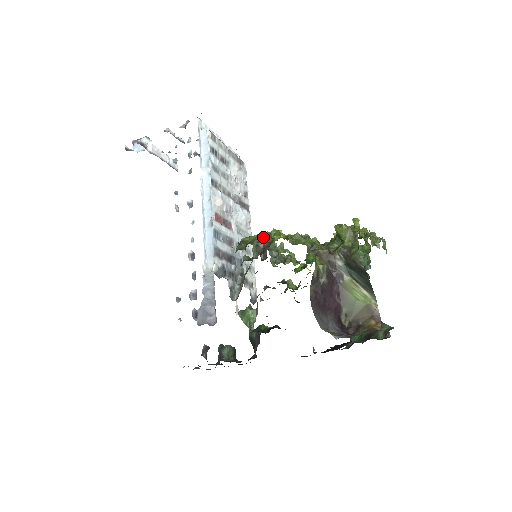
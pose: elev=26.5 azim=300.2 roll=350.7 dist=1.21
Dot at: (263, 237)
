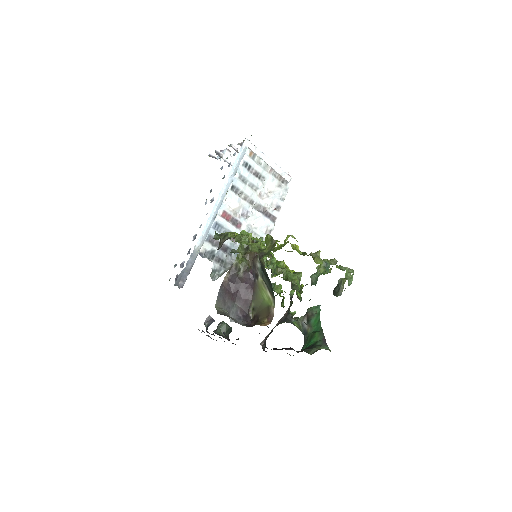
Dot at: (232, 234)
